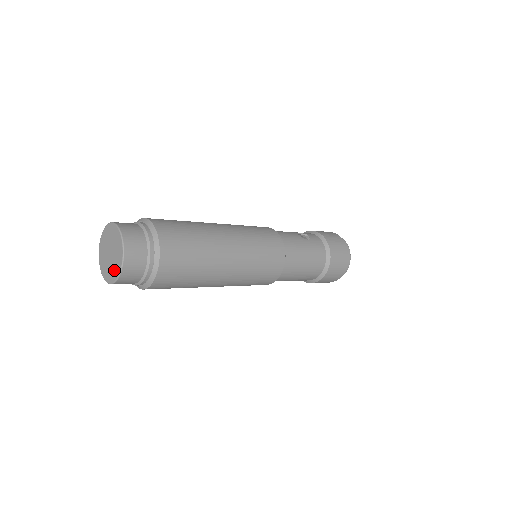
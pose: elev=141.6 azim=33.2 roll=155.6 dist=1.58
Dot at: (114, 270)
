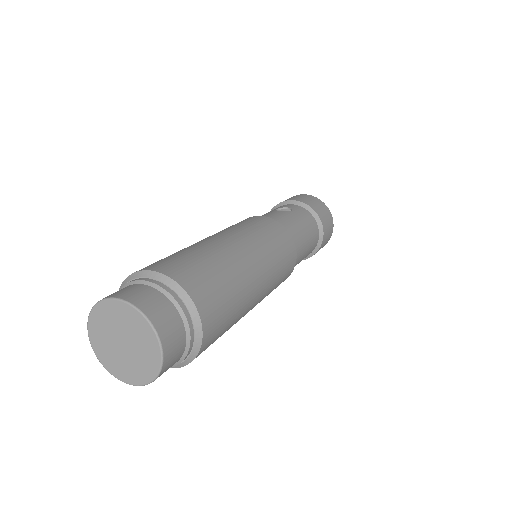
Dot at: (146, 362)
